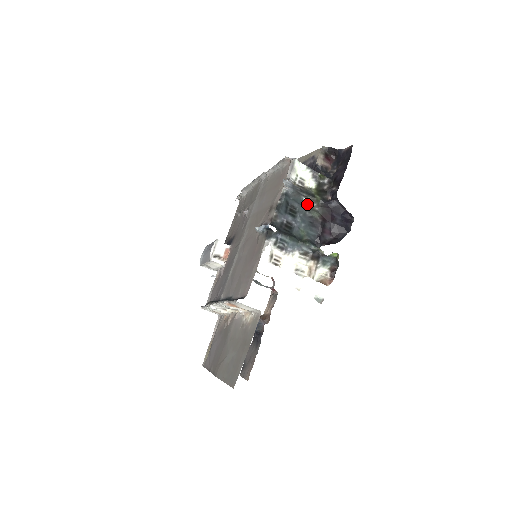
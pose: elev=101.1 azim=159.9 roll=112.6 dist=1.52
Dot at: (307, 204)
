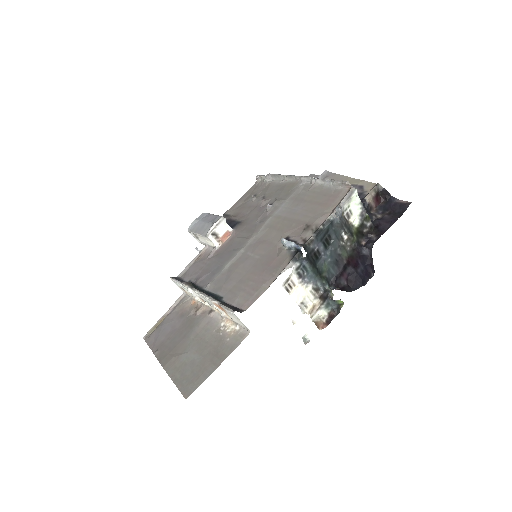
Dot at: (343, 240)
